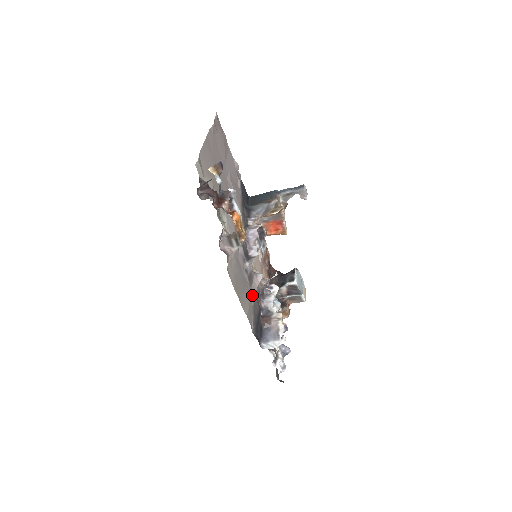
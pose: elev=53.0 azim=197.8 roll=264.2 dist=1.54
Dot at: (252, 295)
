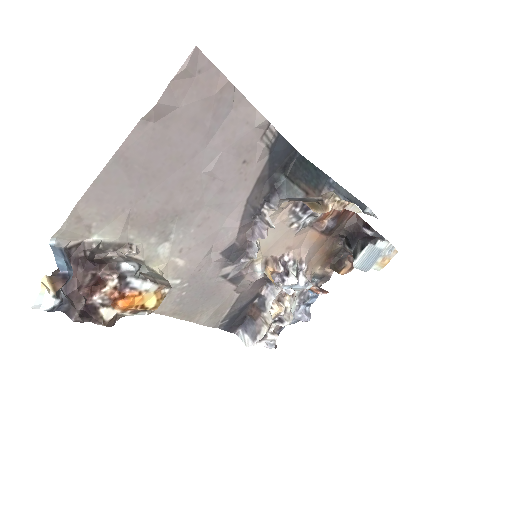
Dot at: (238, 291)
